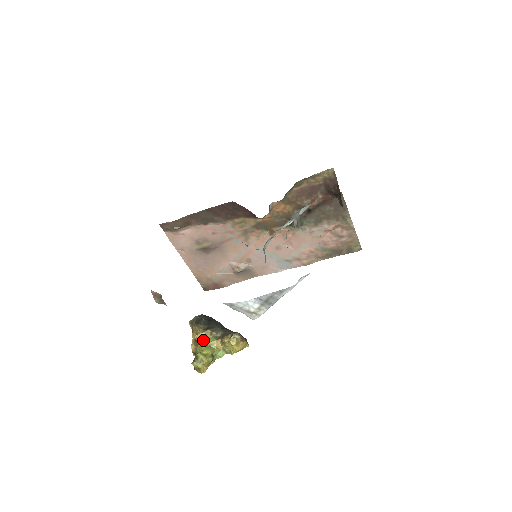
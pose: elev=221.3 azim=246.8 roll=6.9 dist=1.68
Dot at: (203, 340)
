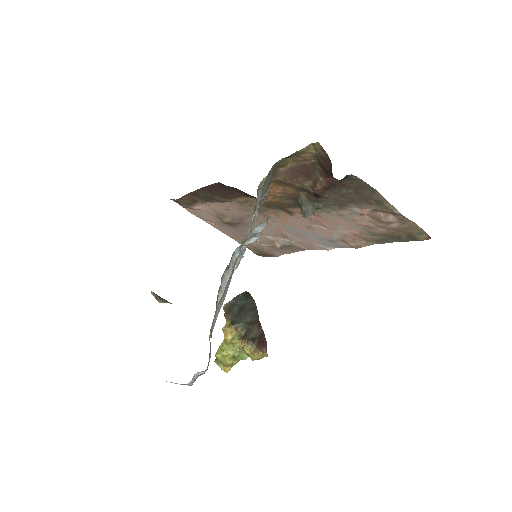
Dot at: (228, 335)
